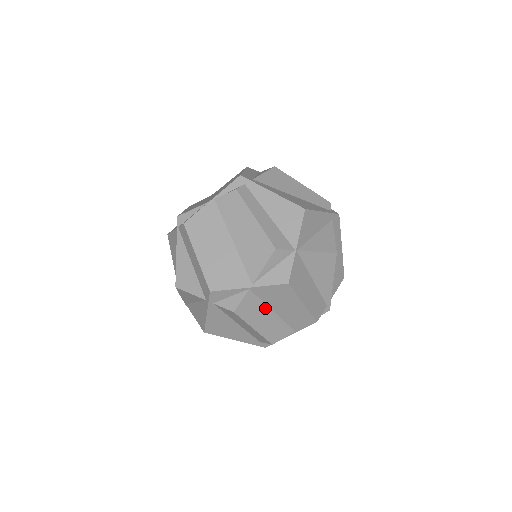
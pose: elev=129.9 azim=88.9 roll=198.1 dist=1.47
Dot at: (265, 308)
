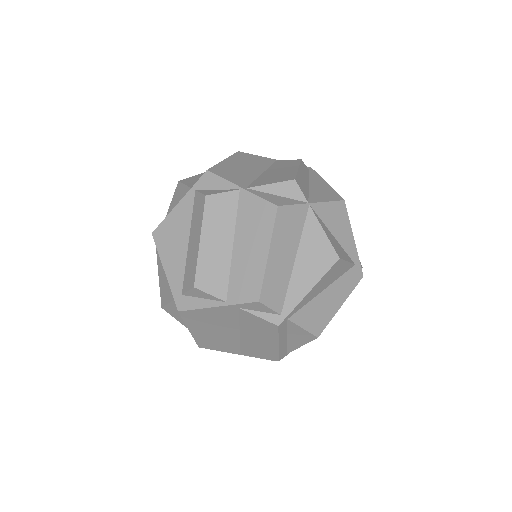
Dot at: (231, 230)
